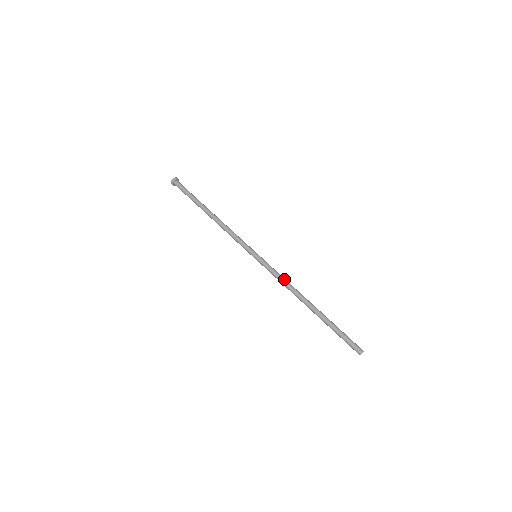
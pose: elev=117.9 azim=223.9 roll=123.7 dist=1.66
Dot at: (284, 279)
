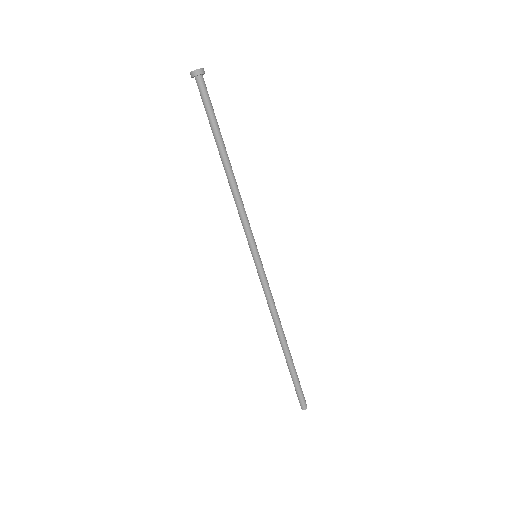
Dot at: (274, 302)
